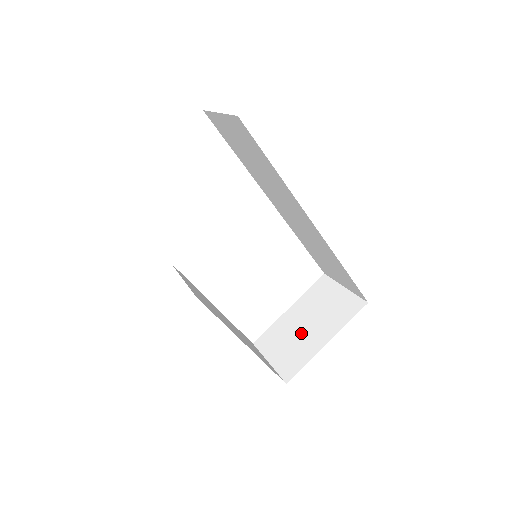
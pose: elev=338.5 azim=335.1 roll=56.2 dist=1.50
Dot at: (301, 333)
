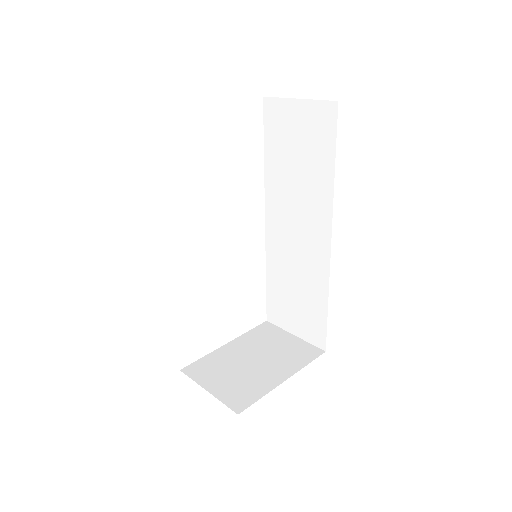
Dot at: (248, 367)
